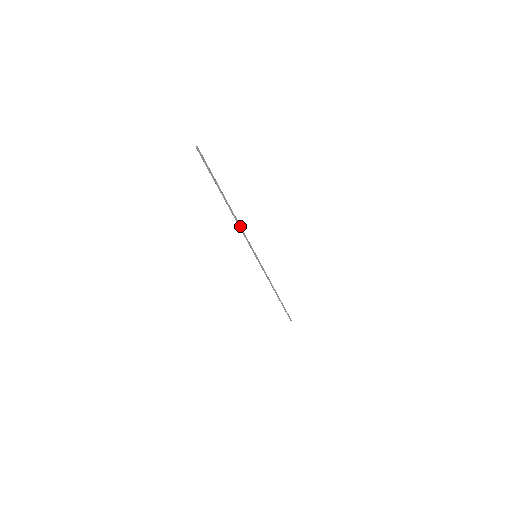
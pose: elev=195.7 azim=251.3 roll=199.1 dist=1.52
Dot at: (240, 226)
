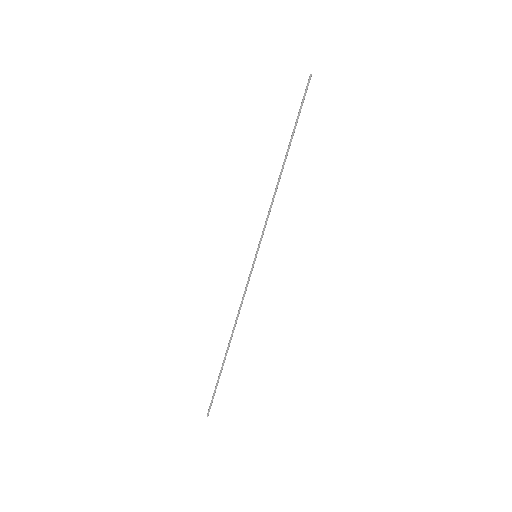
Dot at: (274, 197)
